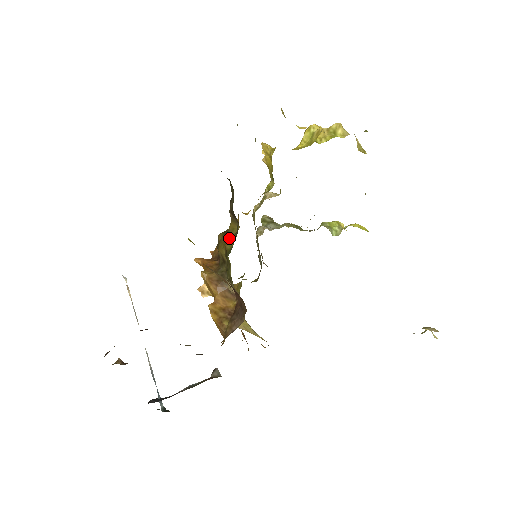
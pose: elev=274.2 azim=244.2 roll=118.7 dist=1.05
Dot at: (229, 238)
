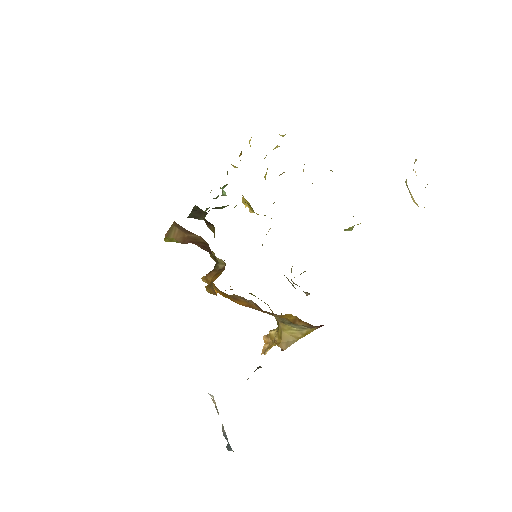
Dot at: occluded
